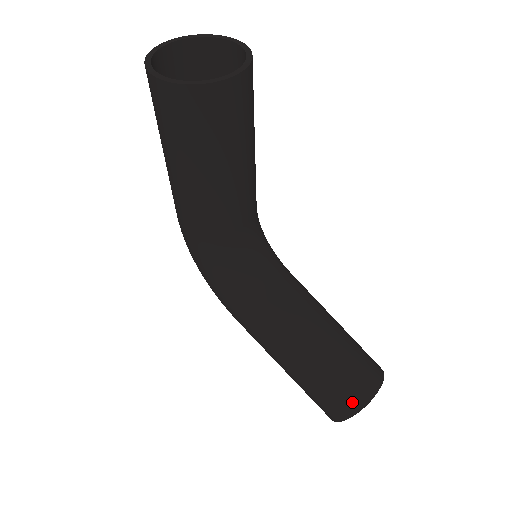
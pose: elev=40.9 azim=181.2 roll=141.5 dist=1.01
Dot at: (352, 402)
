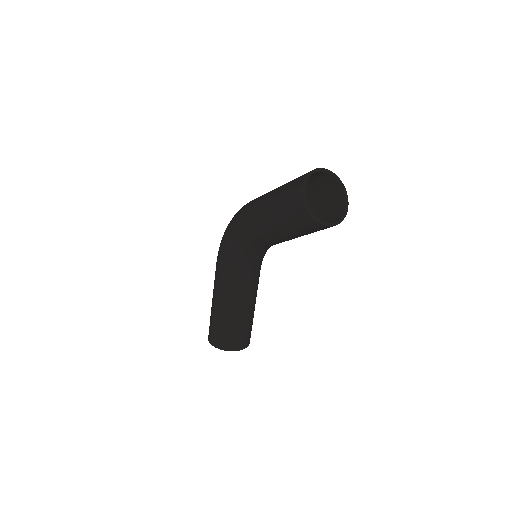
Dot at: (226, 345)
